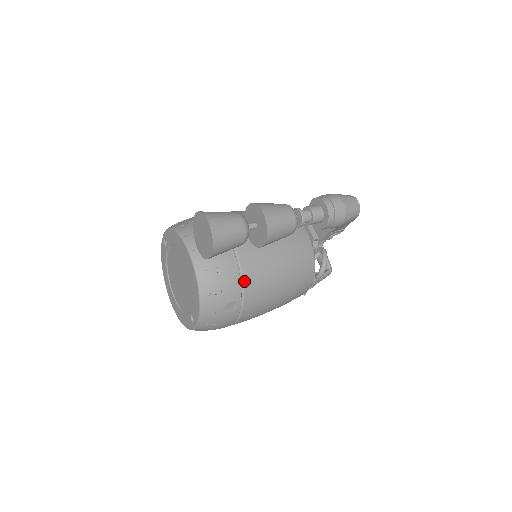
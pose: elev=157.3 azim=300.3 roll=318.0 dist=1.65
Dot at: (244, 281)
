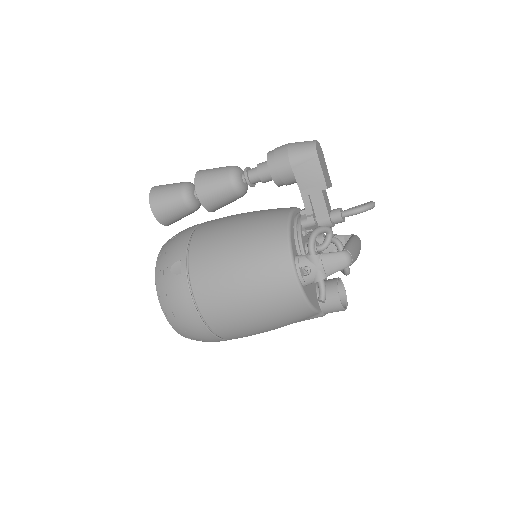
Dot at: (192, 242)
